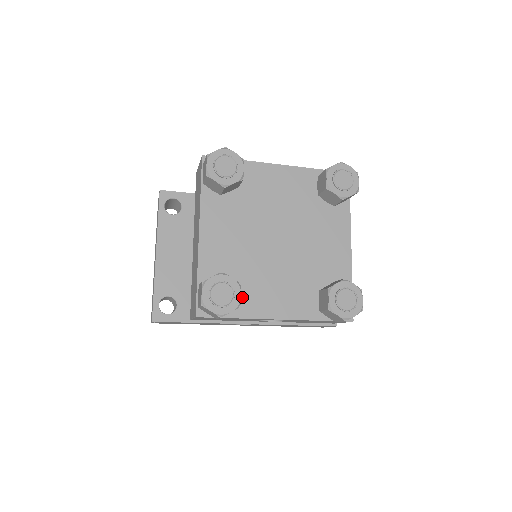
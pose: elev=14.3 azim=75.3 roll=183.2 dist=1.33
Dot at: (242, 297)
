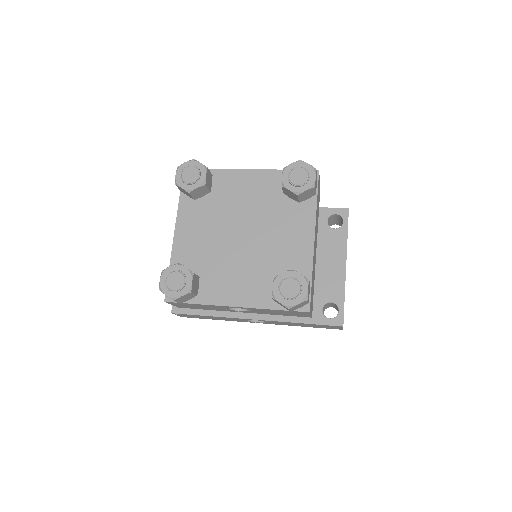
Dot at: (204, 286)
